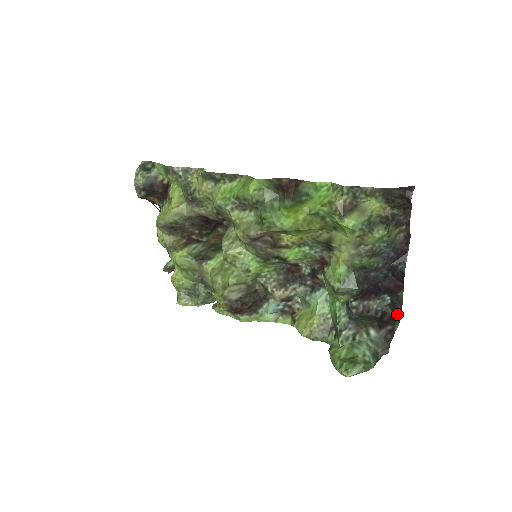
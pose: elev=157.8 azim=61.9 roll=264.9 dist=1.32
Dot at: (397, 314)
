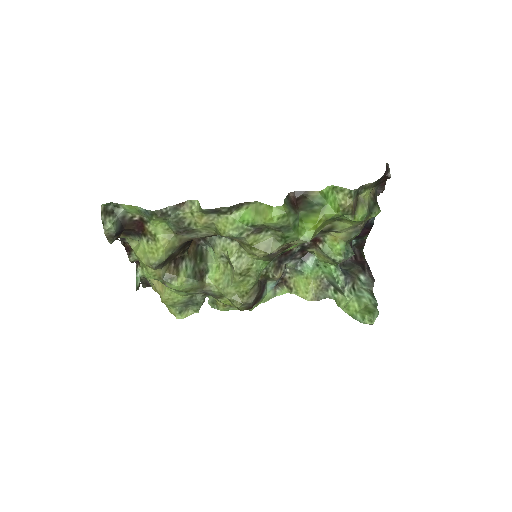
Dot at: (361, 249)
